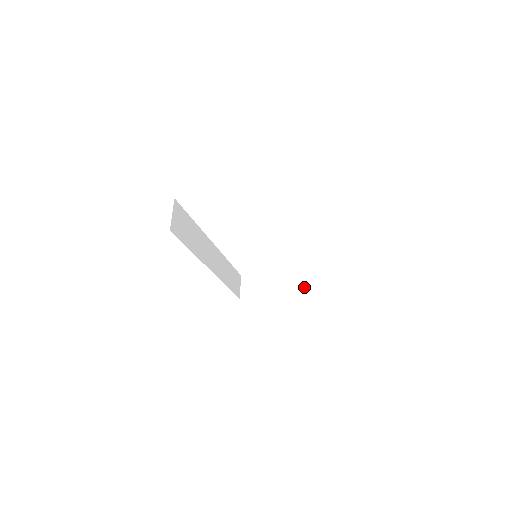
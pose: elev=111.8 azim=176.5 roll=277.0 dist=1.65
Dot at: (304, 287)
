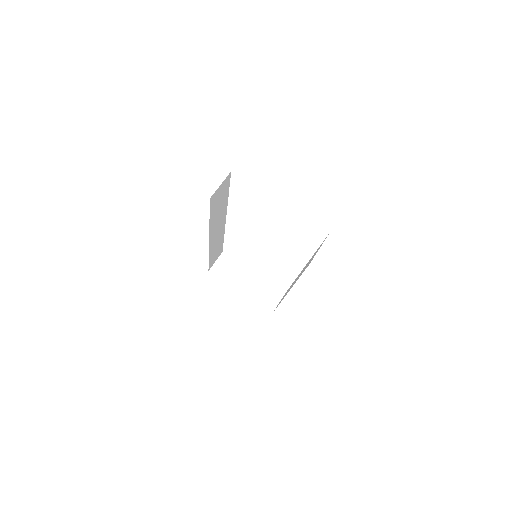
Dot at: (269, 298)
